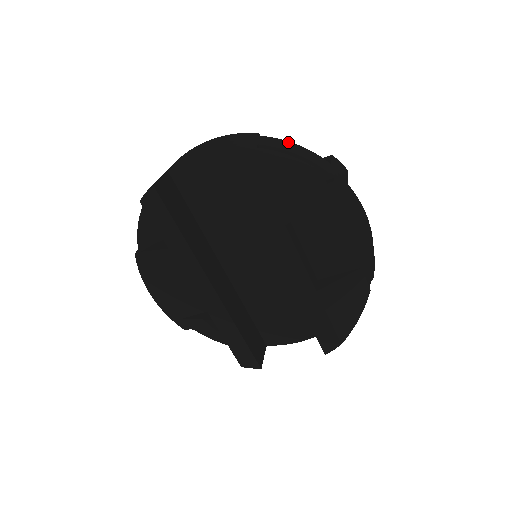
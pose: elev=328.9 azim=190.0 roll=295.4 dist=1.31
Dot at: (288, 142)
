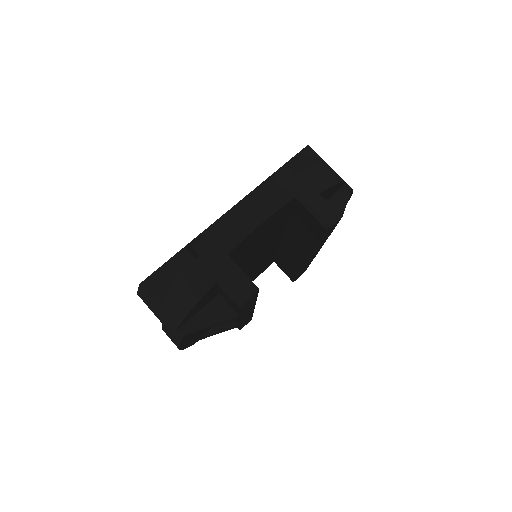
Dot at: (315, 168)
